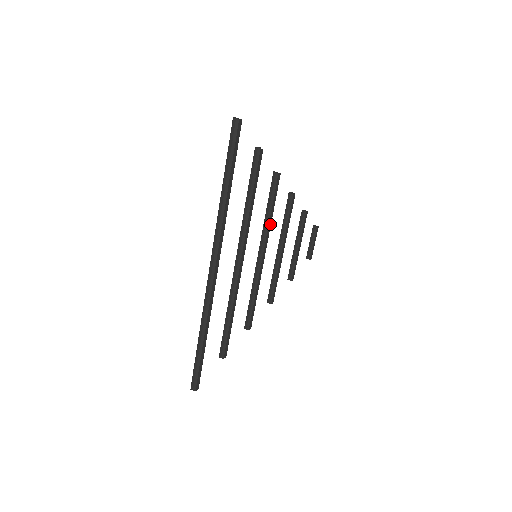
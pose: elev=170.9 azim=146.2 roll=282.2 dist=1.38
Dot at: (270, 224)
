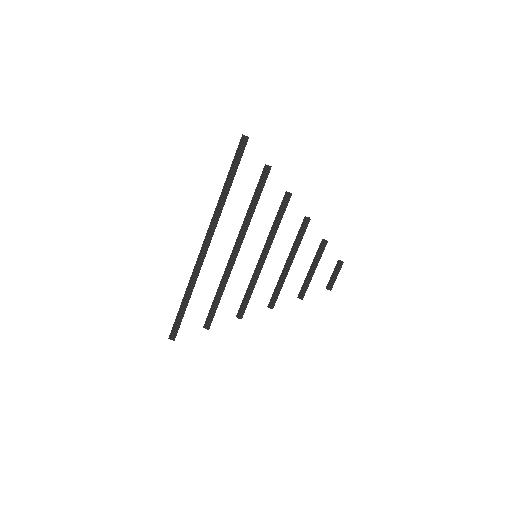
Dot at: (275, 234)
